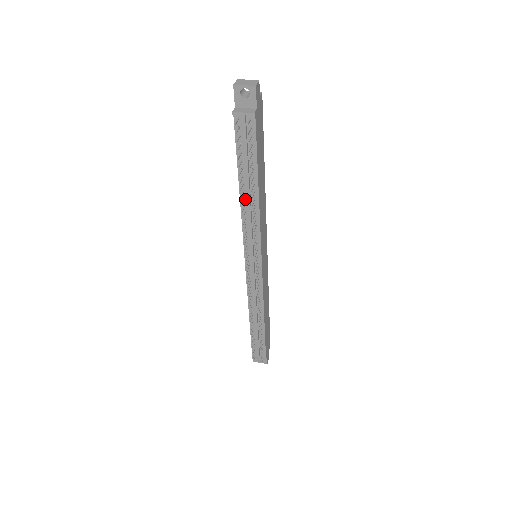
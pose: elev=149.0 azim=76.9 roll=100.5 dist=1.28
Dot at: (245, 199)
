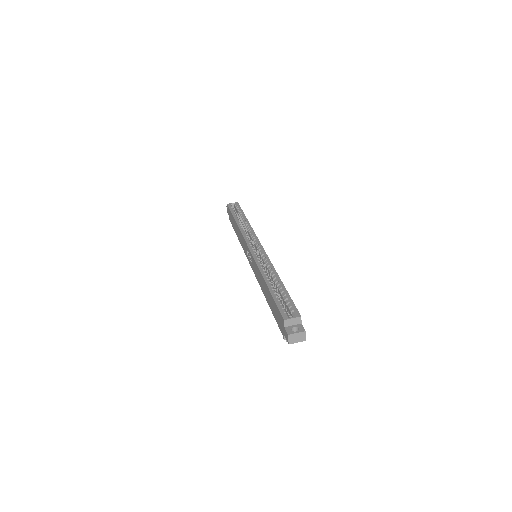
Dot at: occluded
